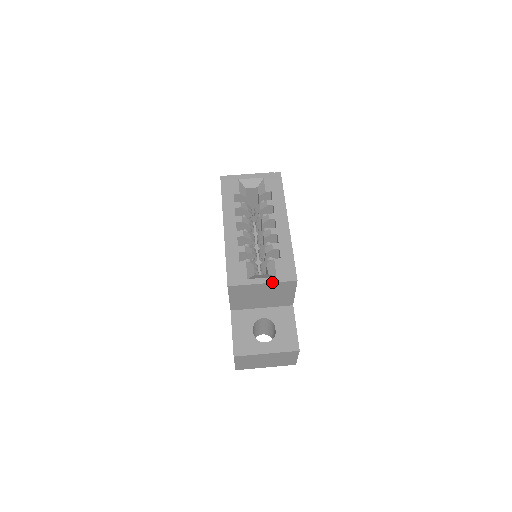
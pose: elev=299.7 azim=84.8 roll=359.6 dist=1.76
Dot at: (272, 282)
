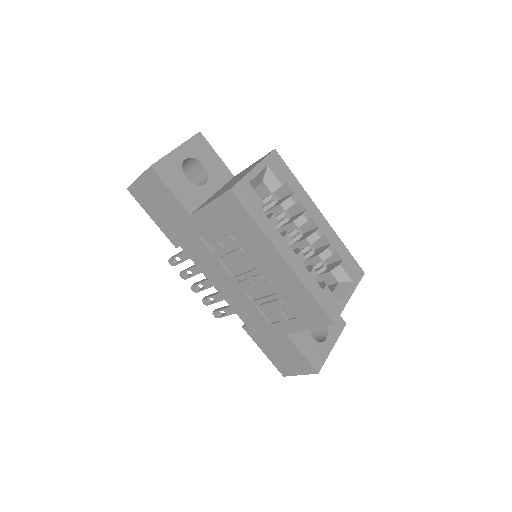
Dot at: (354, 290)
